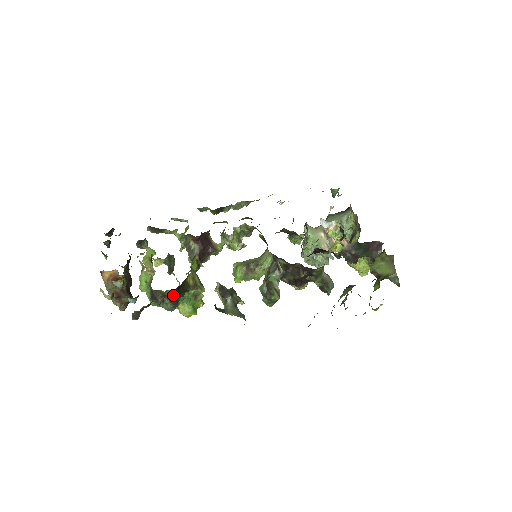
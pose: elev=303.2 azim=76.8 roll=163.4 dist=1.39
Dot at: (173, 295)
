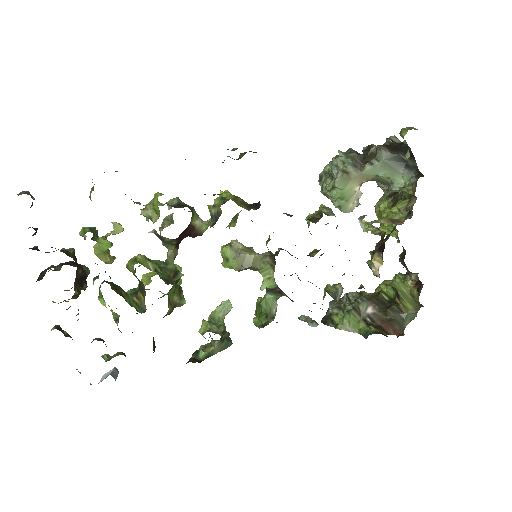
Dot at: occluded
